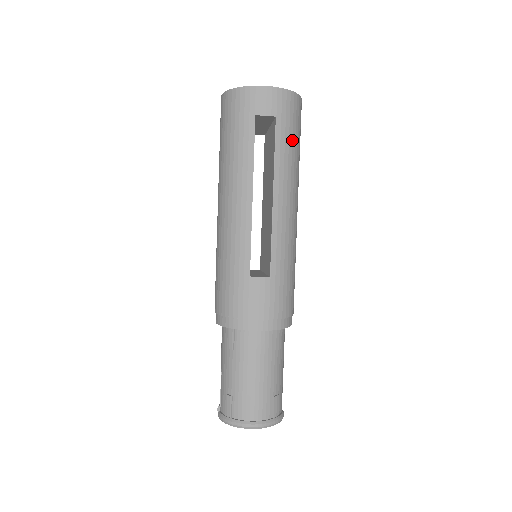
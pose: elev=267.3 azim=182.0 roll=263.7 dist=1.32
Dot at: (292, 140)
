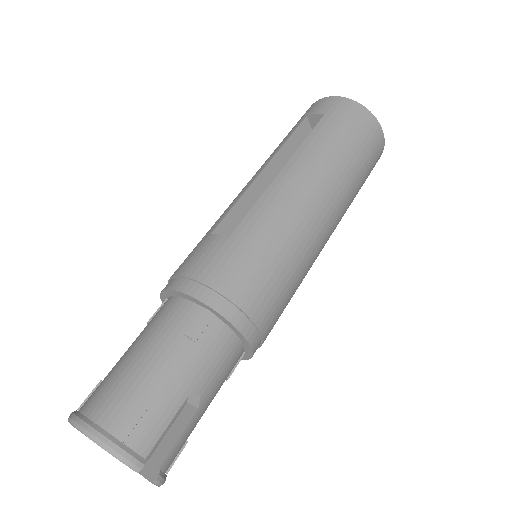
Dot at: (337, 135)
